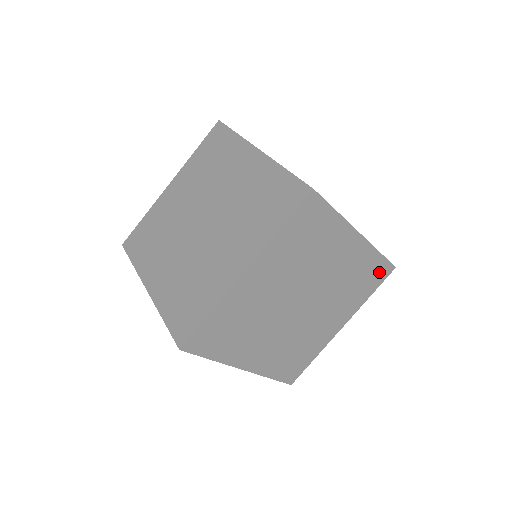
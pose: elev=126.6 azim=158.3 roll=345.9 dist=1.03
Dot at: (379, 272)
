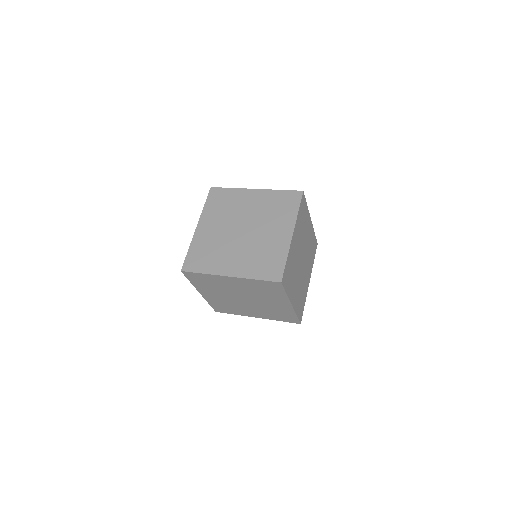
Dot at: (291, 319)
